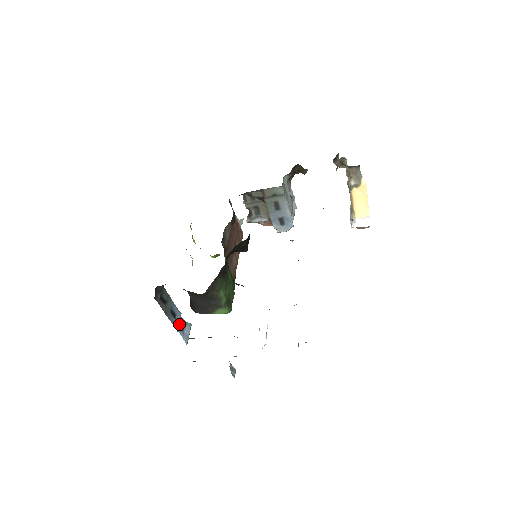
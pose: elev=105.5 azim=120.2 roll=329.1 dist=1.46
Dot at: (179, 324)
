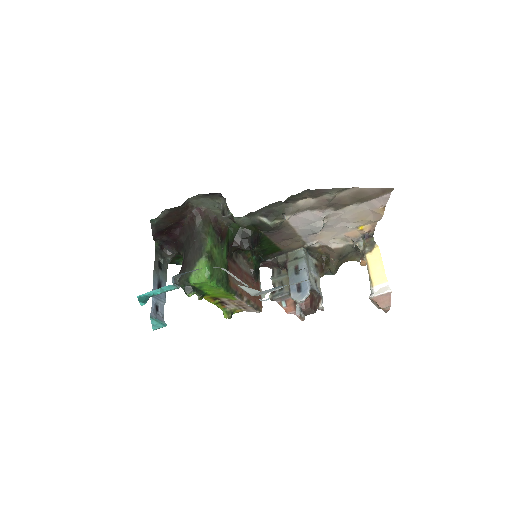
Dot at: (157, 306)
